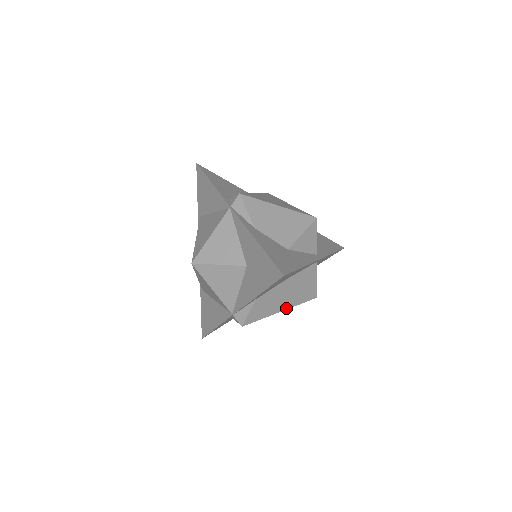
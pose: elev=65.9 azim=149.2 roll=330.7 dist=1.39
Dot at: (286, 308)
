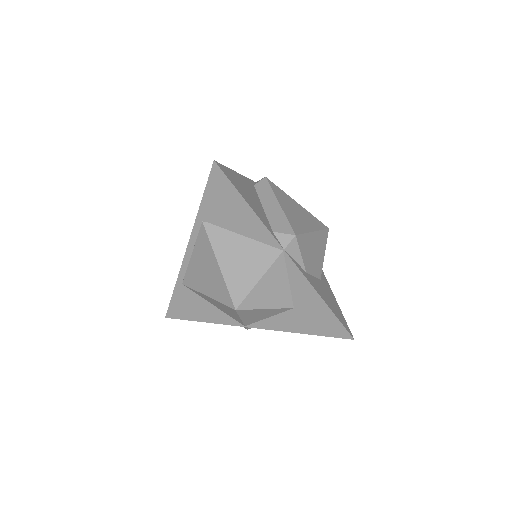
Dot at: occluded
